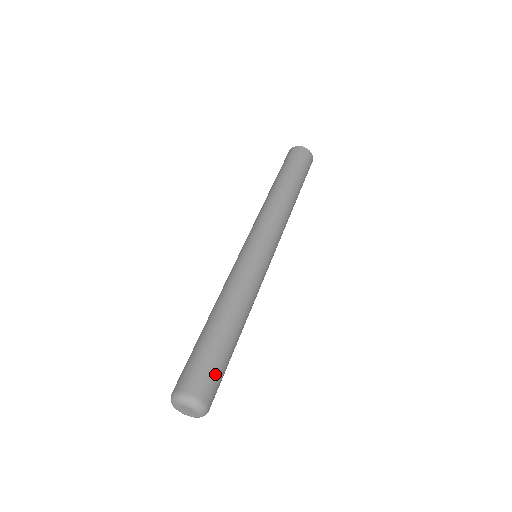
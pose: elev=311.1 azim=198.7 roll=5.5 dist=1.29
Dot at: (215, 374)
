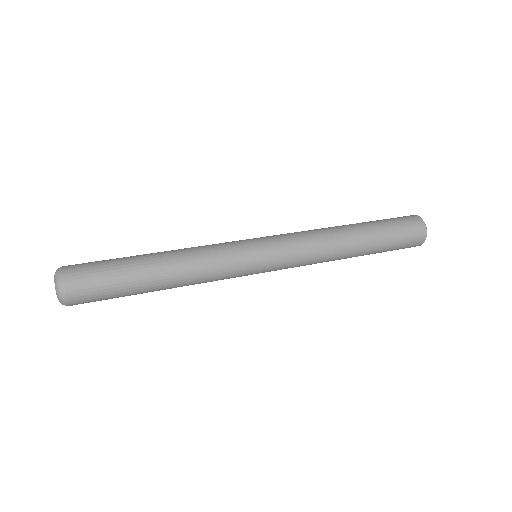
Dot at: (98, 285)
